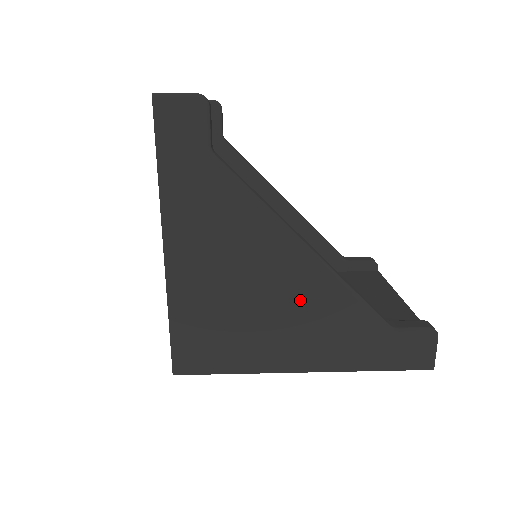
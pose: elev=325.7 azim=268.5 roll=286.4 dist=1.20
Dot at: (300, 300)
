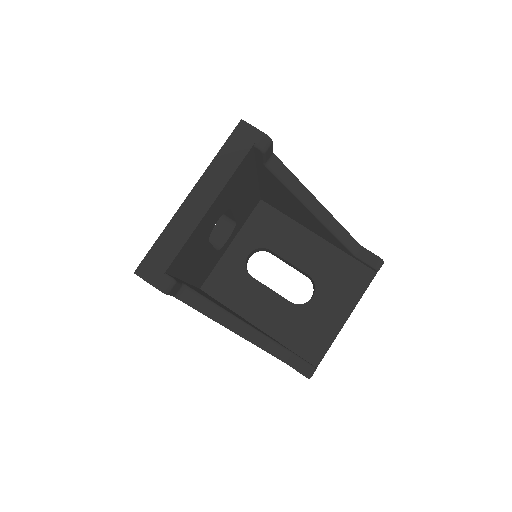
Dot at: occluded
